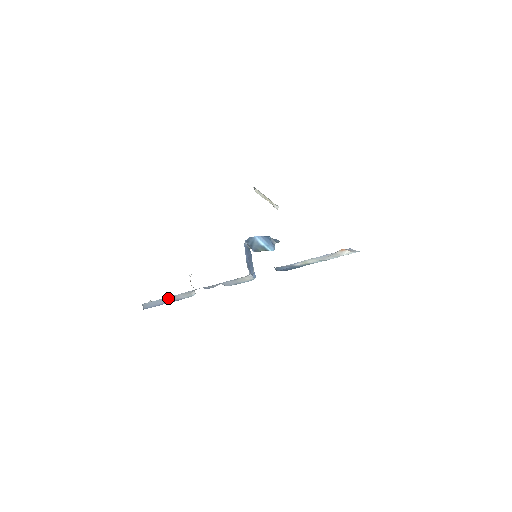
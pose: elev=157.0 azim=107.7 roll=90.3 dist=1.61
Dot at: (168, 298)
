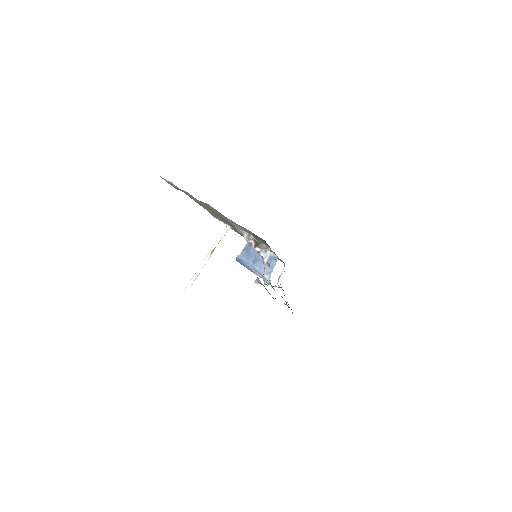
Dot at: occluded
